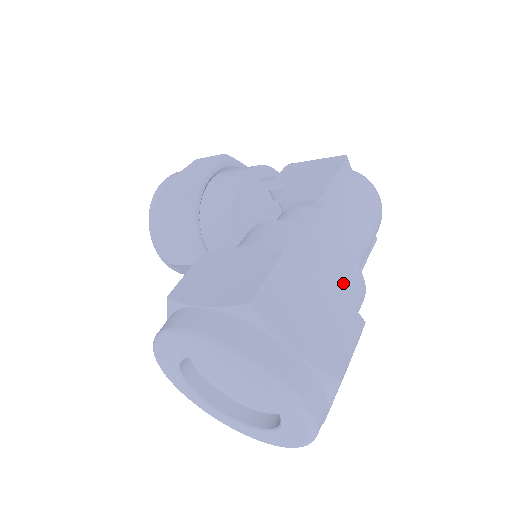
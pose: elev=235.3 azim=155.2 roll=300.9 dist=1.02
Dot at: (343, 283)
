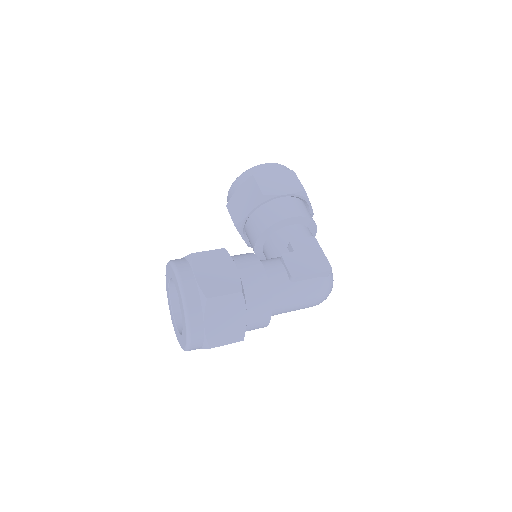
Dot at: (255, 319)
